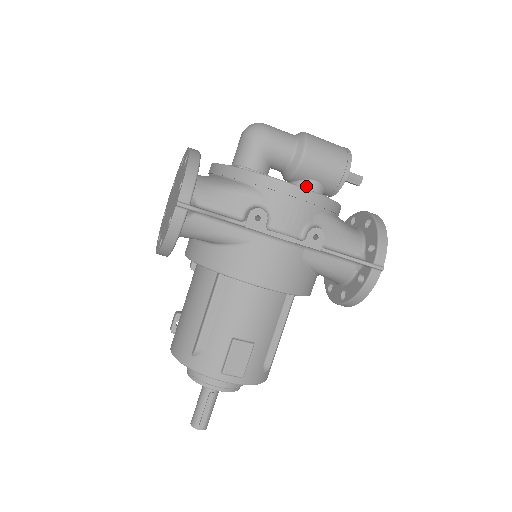
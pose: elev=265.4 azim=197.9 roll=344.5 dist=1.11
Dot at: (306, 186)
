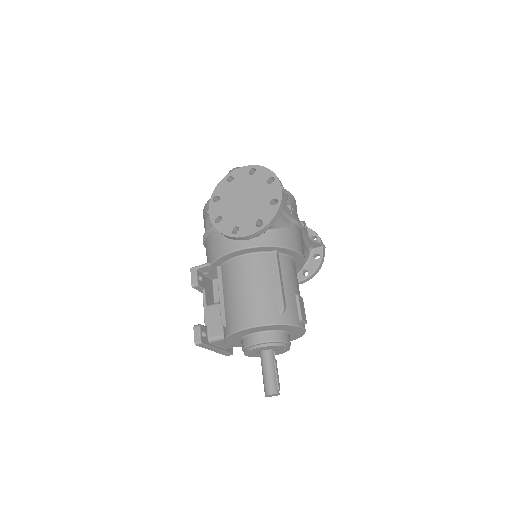
Dot at: occluded
